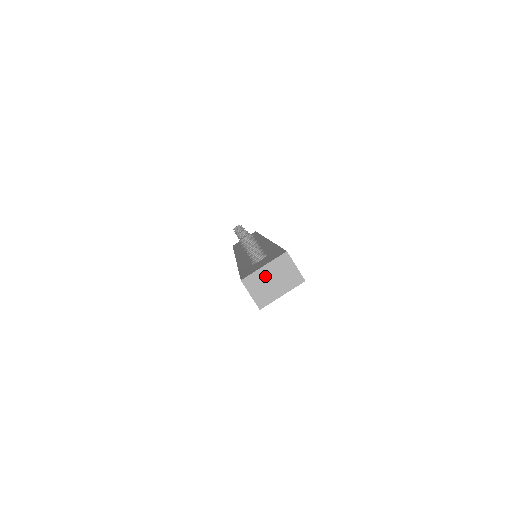
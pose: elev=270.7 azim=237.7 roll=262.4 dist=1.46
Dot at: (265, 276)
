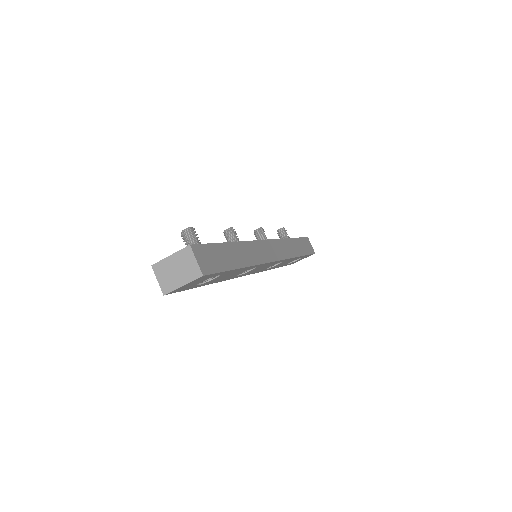
Dot at: (170, 265)
